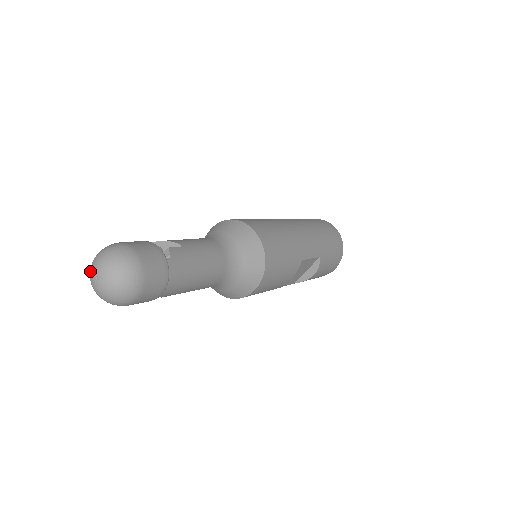
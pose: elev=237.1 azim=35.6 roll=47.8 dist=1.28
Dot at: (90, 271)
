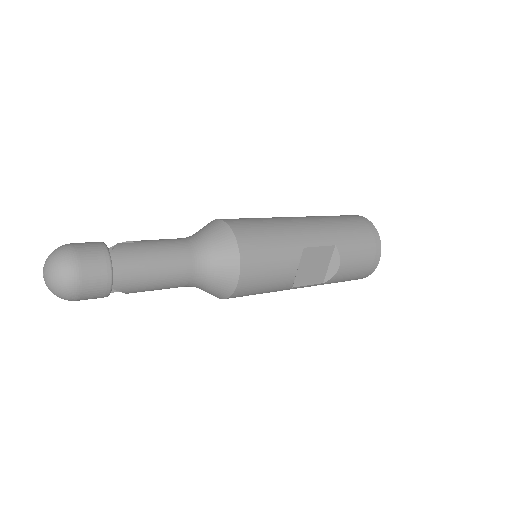
Dot at: occluded
